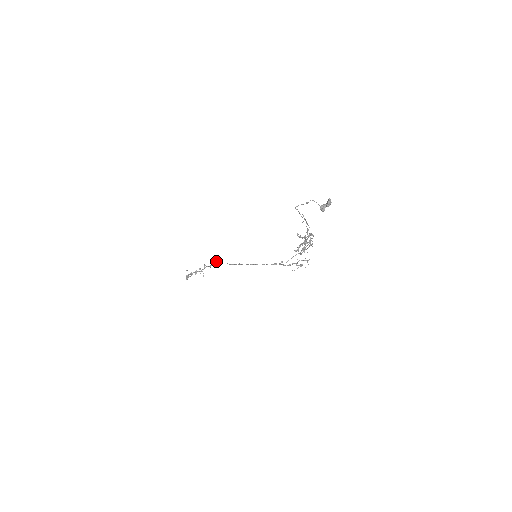
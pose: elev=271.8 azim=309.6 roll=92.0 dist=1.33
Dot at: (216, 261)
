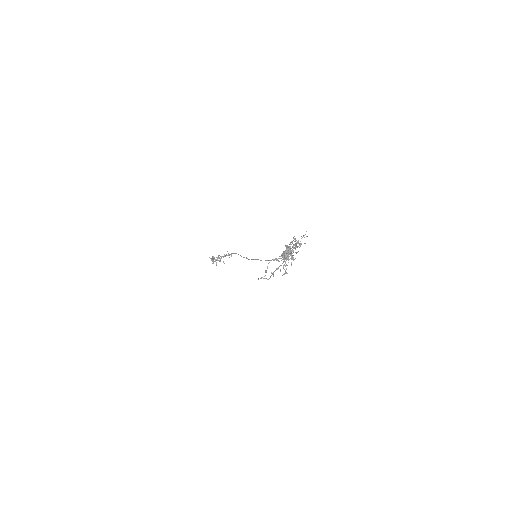
Dot at: (227, 251)
